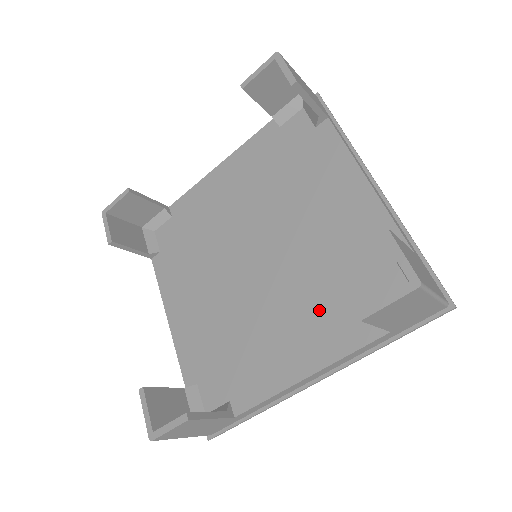
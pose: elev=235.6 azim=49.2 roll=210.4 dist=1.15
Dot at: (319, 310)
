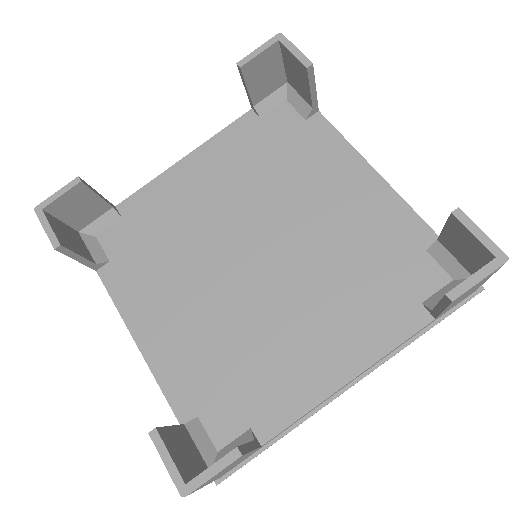
Dot at: (349, 307)
